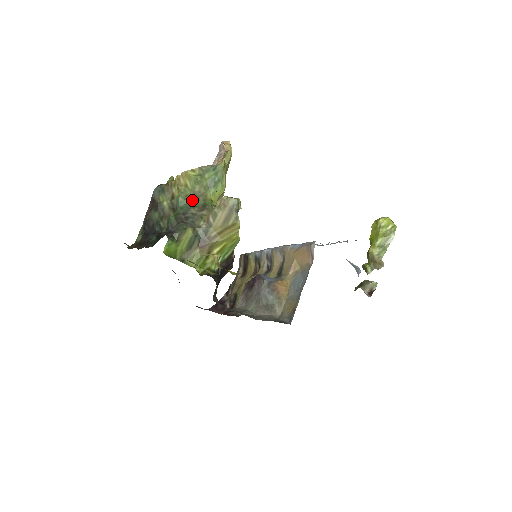
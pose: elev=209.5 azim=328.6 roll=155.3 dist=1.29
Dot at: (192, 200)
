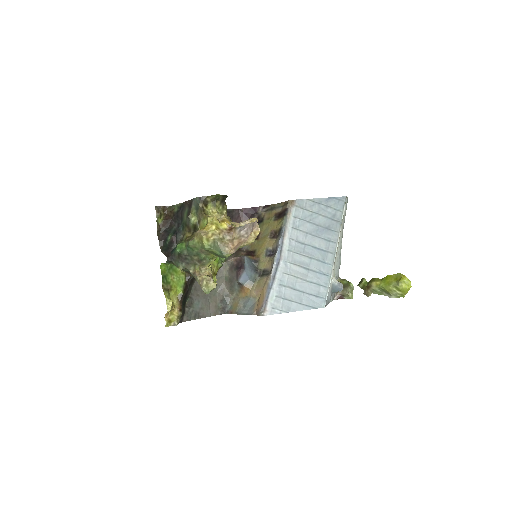
Dot at: (197, 251)
